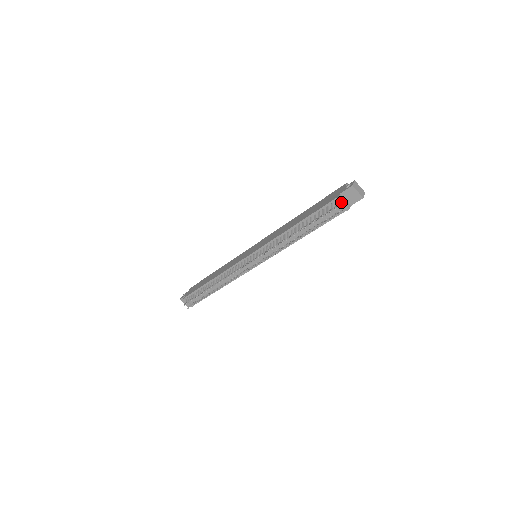
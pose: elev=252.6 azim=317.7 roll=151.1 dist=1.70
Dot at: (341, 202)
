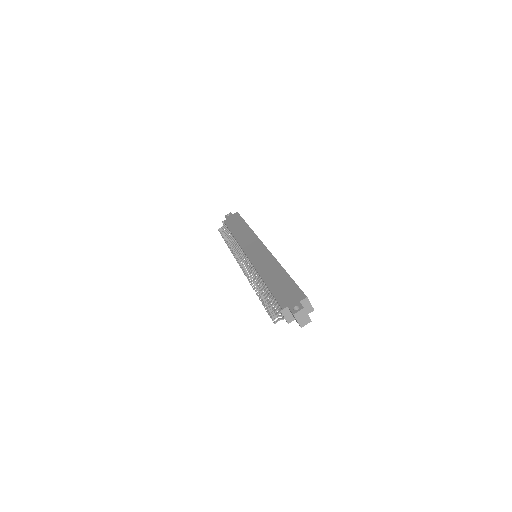
Dot at: (283, 315)
